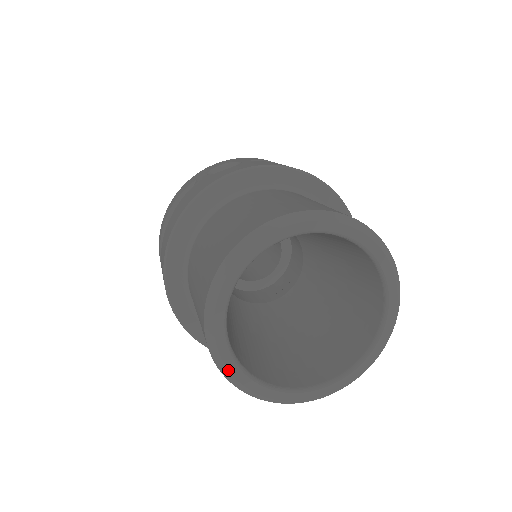
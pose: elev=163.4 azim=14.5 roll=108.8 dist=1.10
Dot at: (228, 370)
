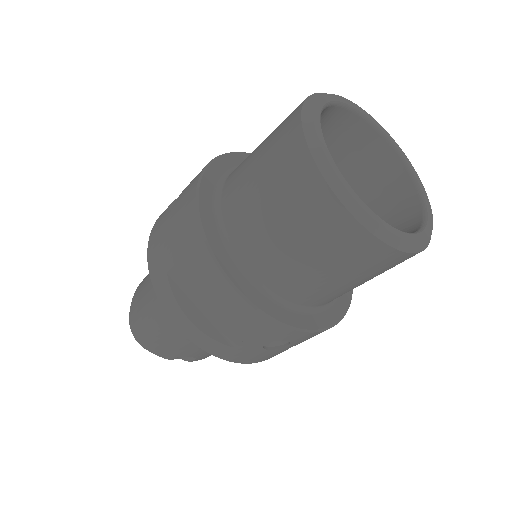
Dot at: (321, 147)
